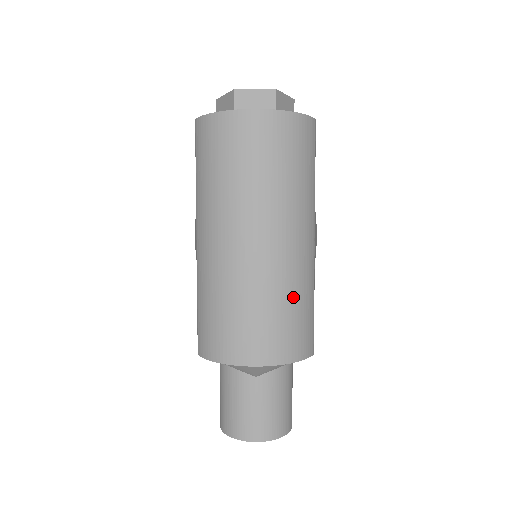
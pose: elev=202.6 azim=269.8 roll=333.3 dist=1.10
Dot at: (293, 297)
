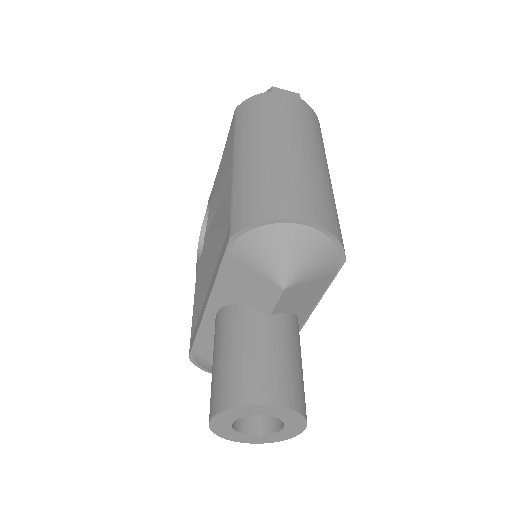
Dot at: (327, 193)
